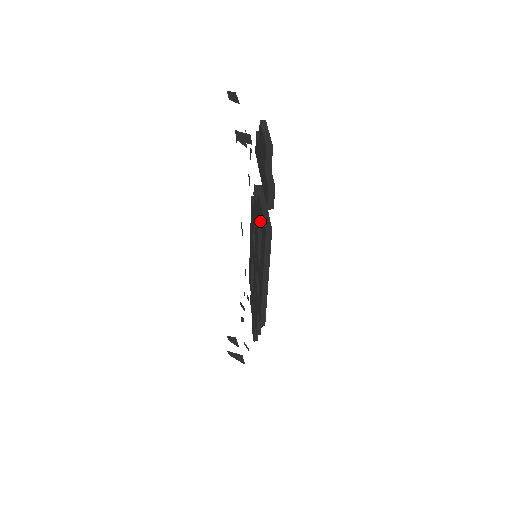
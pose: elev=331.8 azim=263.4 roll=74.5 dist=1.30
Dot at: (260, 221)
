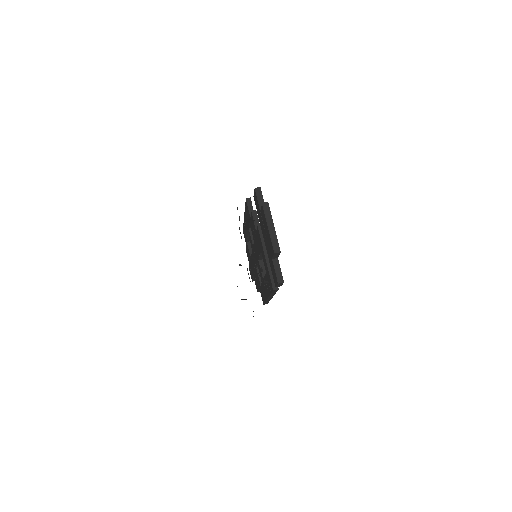
Dot at: (263, 261)
